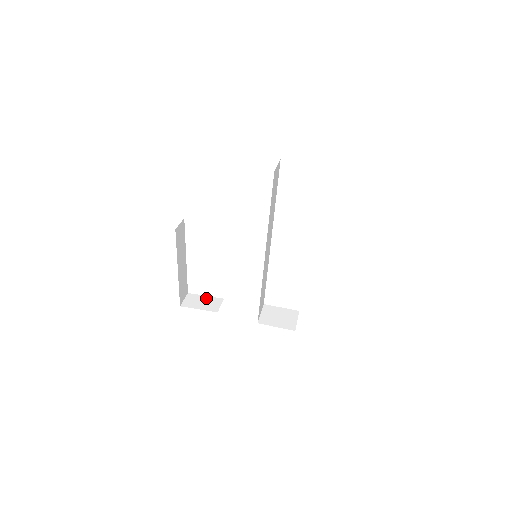
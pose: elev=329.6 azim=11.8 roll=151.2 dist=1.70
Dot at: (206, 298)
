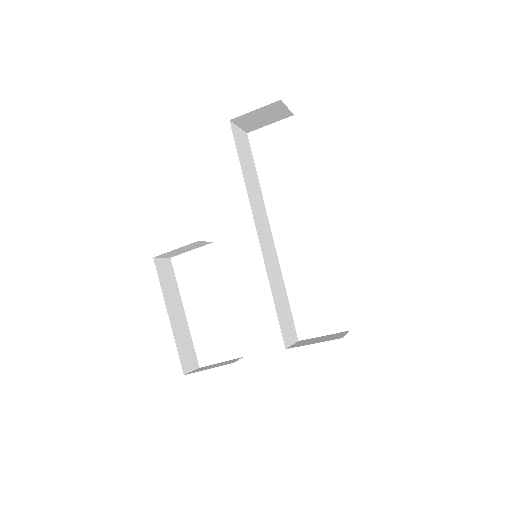
Dot at: (221, 362)
